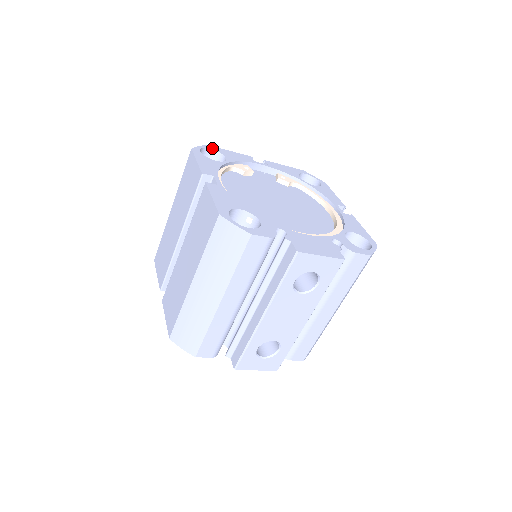
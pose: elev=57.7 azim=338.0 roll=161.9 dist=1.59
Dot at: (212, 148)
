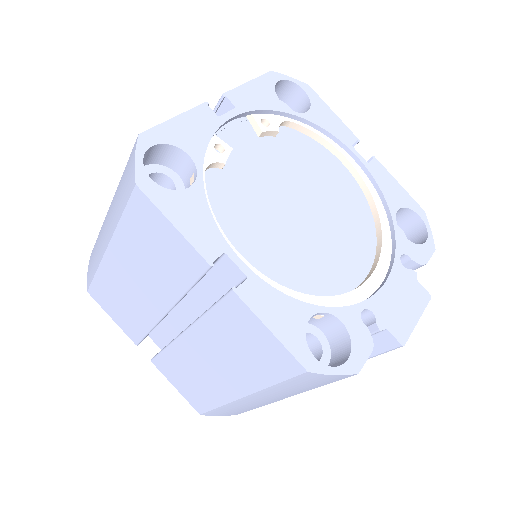
Dot at: (152, 140)
